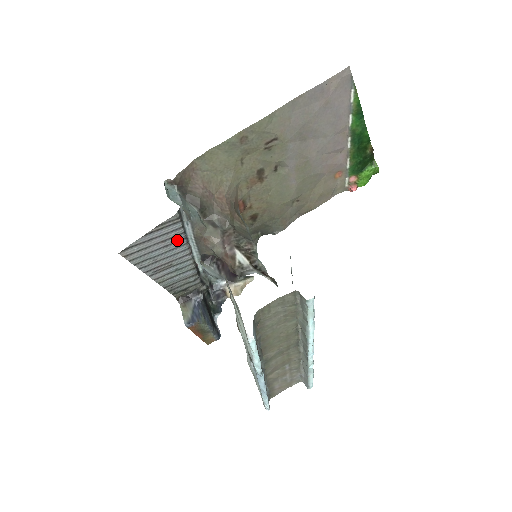
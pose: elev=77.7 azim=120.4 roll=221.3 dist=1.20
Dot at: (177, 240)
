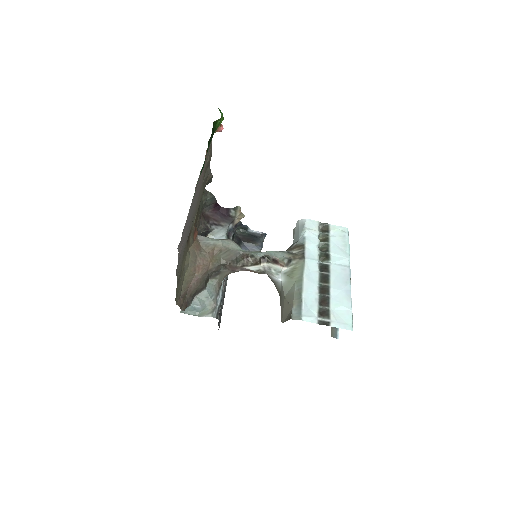
Dot at: occluded
